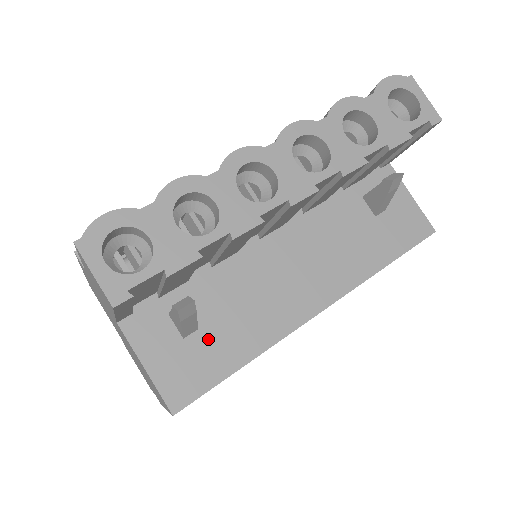
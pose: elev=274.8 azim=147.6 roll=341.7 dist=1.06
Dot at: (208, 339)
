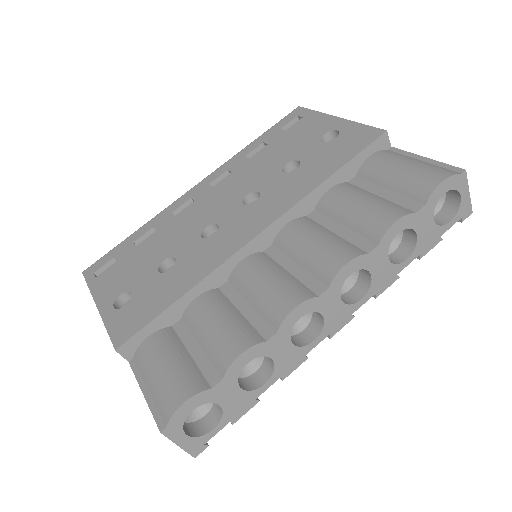
Dot at: occluded
